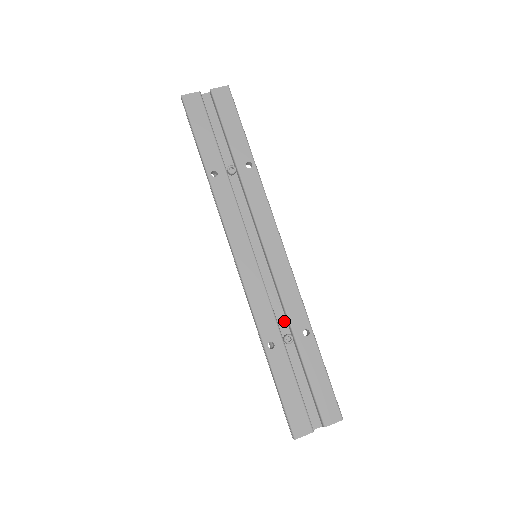
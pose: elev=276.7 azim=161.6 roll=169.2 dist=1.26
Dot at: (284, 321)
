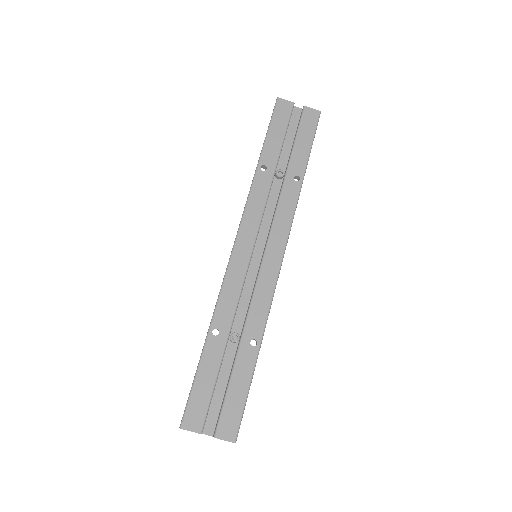
Dot at: (242, 321)
